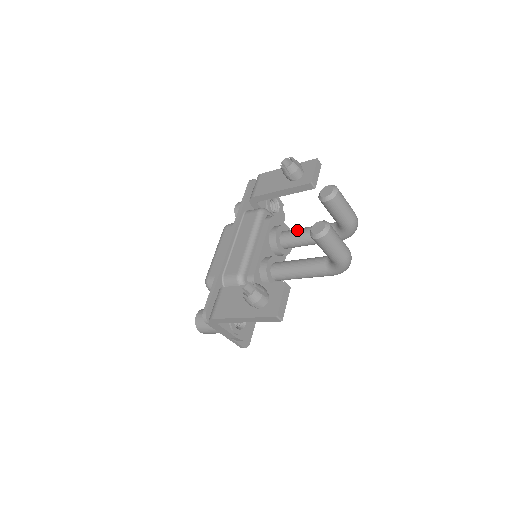
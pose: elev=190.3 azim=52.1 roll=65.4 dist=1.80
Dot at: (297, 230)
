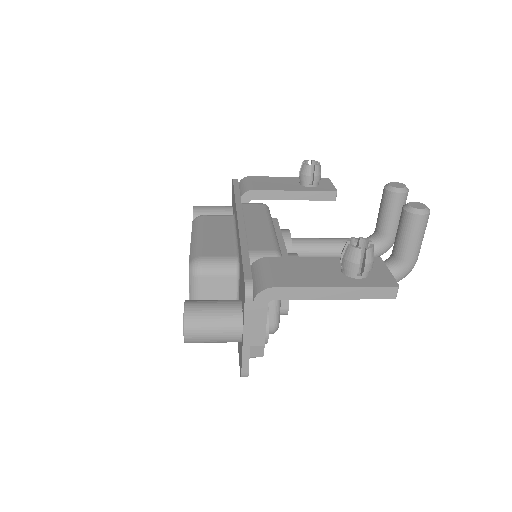
Dot at: occluded
